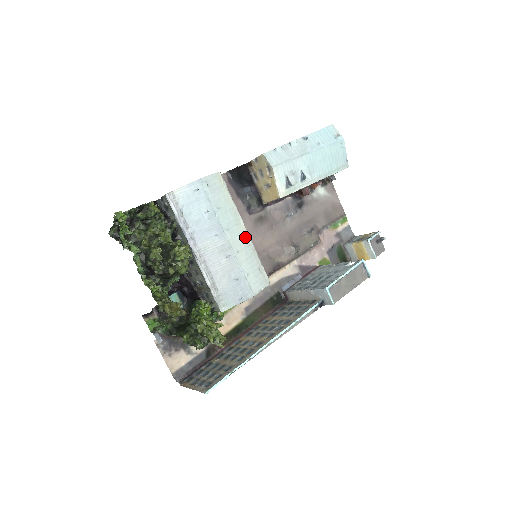
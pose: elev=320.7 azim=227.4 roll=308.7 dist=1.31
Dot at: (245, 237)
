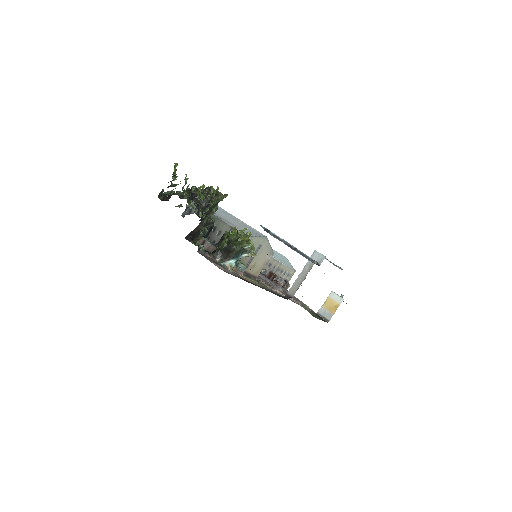
Dot at: occluded
